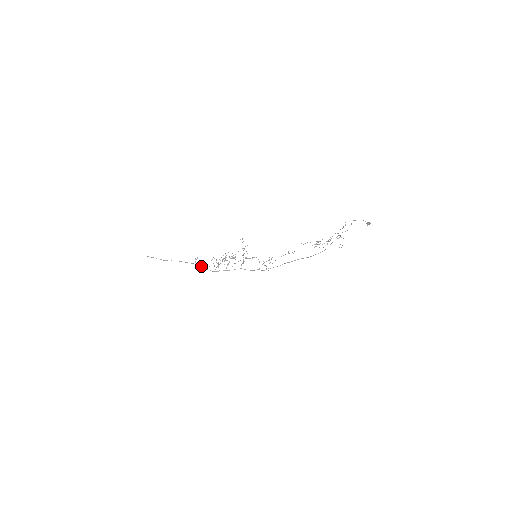
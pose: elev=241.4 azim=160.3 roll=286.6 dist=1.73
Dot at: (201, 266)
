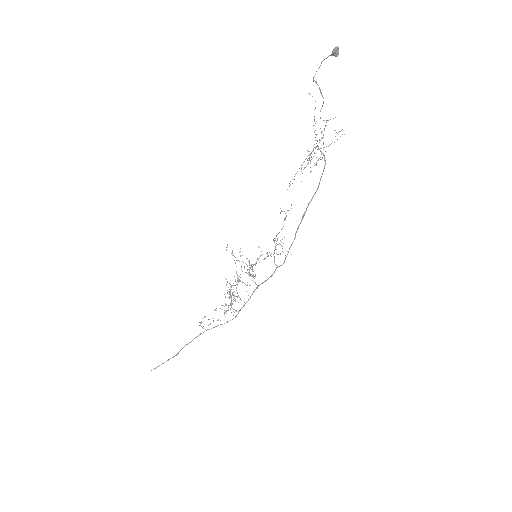
Dot at: (214, 327)
